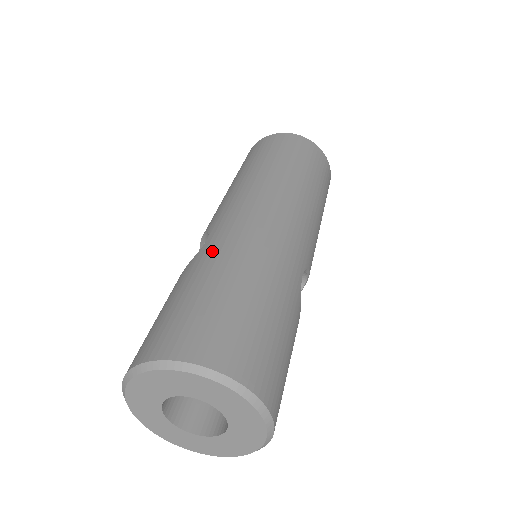
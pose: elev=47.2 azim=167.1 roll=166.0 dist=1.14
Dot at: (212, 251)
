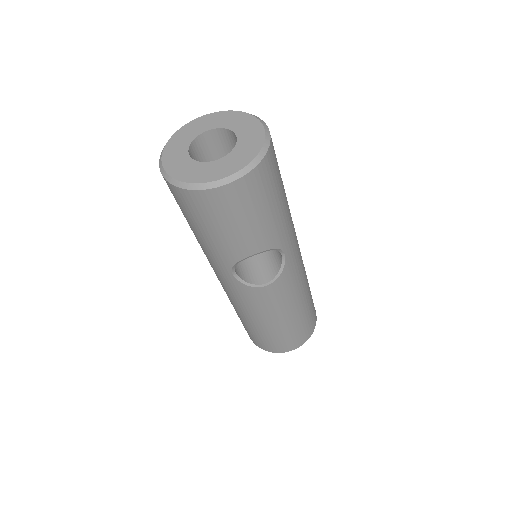
Dot at: occluded
